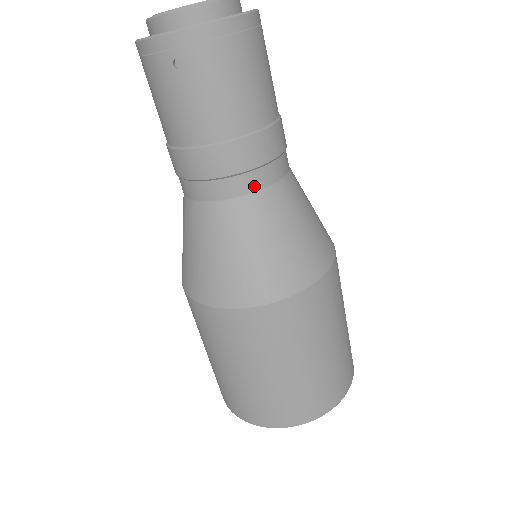
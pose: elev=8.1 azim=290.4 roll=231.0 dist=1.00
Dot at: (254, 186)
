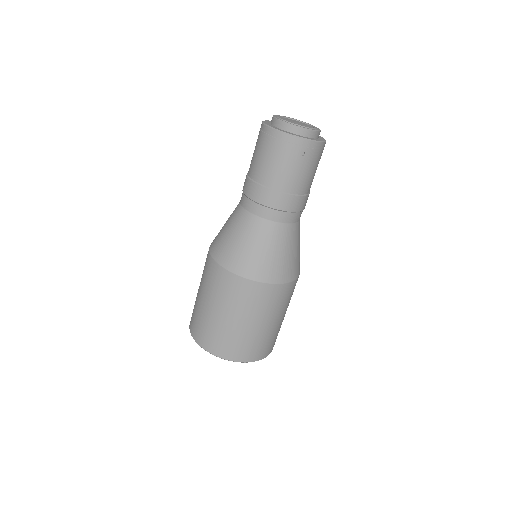
Dot at: (297, 219)
